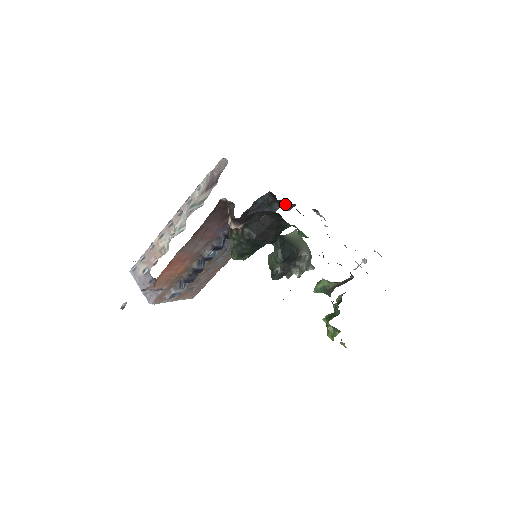
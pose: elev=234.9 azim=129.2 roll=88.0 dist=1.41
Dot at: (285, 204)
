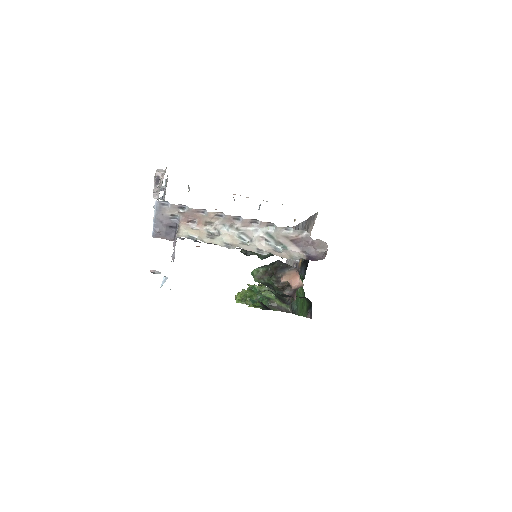
Dot at: occluded
